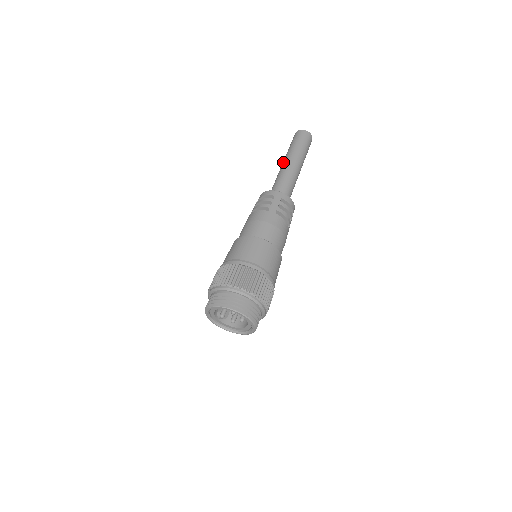
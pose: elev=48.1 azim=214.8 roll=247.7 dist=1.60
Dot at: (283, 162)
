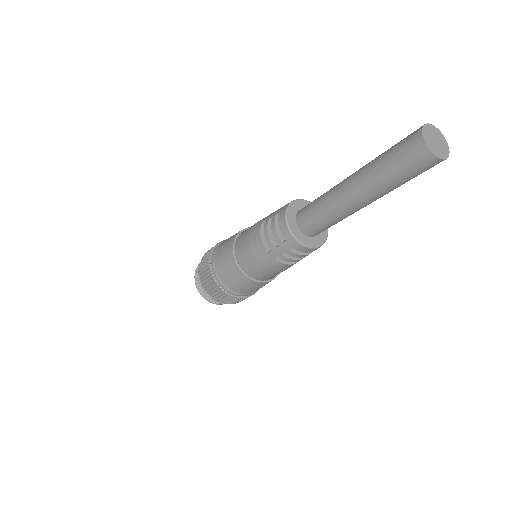
Dot at: (349, 180)
